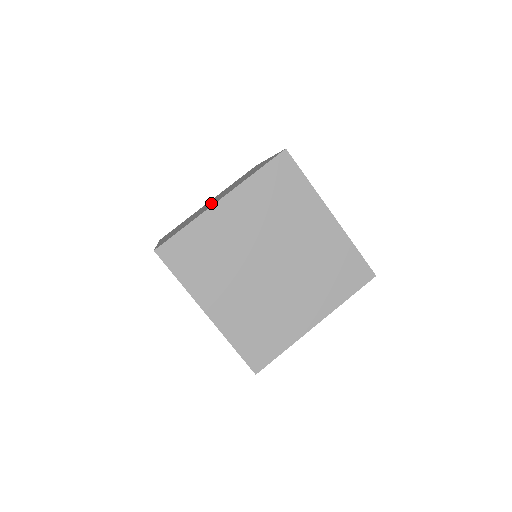
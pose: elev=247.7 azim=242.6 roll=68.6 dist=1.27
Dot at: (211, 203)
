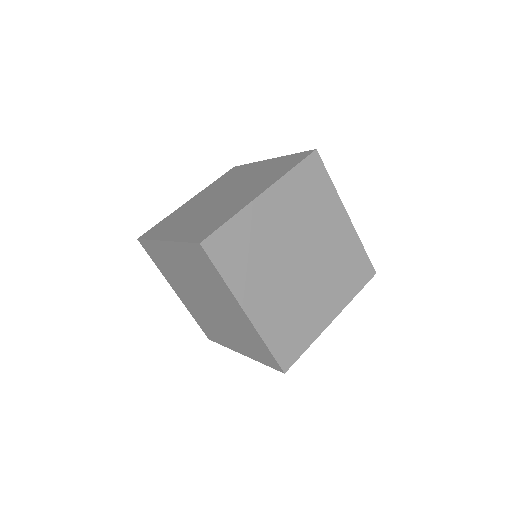
Dot at: (228, 198)
